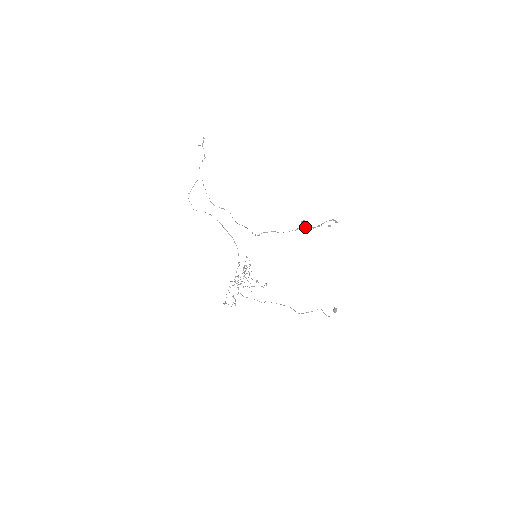
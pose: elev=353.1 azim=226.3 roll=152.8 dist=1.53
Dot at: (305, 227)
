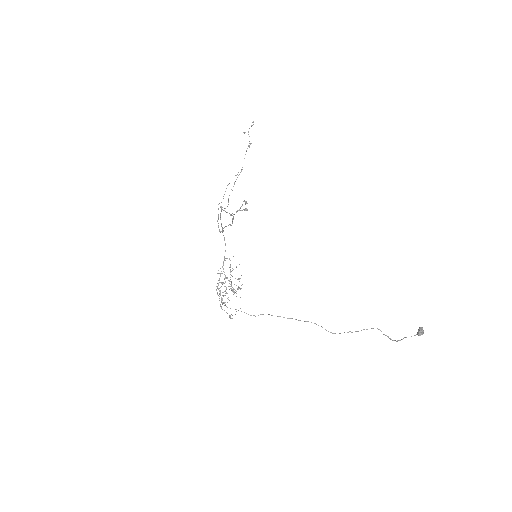
Dot at: (230, 215)
